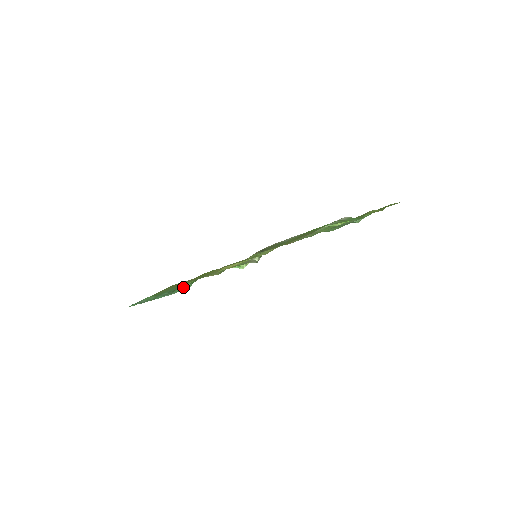
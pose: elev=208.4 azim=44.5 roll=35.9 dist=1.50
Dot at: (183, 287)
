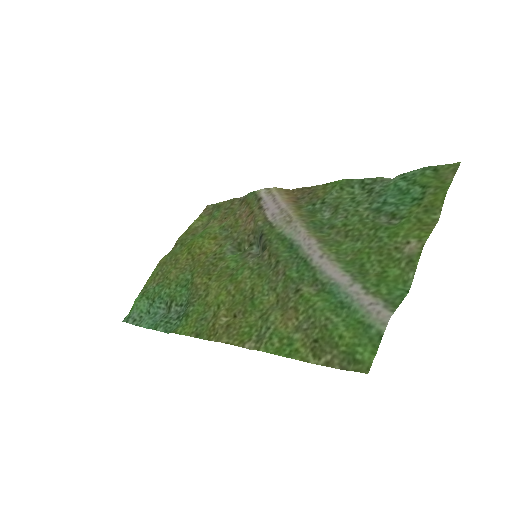
Dot at: (177, 325)
